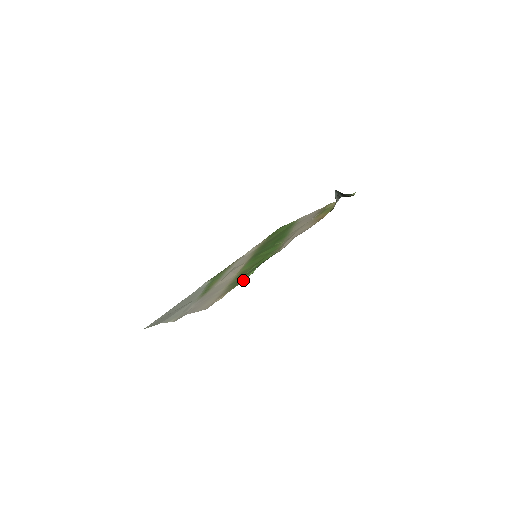
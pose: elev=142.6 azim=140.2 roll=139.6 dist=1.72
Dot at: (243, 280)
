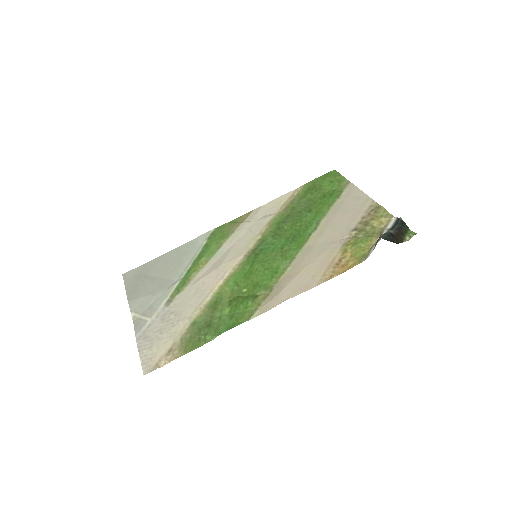
Dot at: (197, 346)
